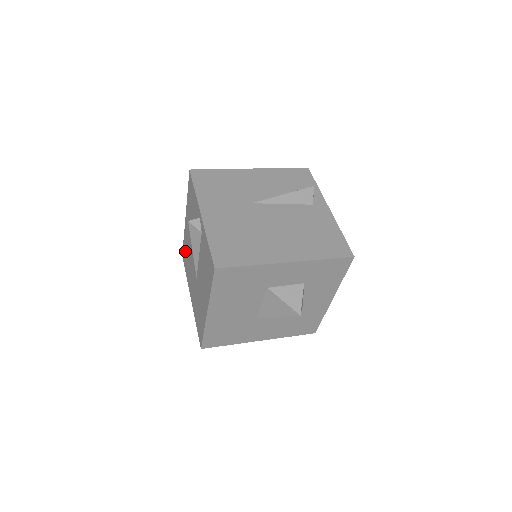
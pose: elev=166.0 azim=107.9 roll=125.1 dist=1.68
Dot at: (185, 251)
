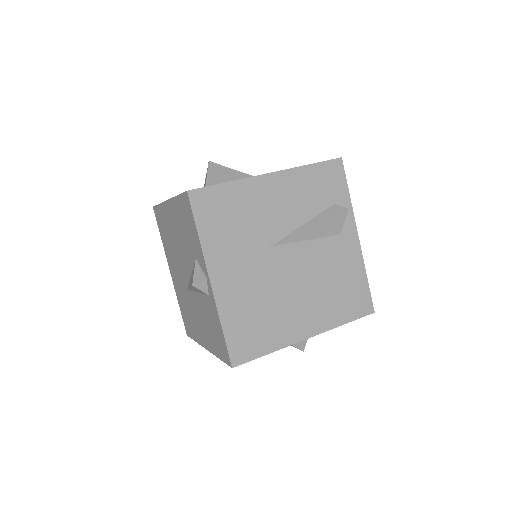
Dot at: (162, 221)
